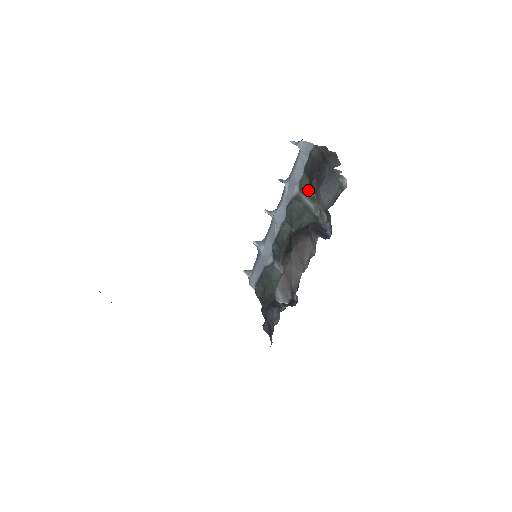
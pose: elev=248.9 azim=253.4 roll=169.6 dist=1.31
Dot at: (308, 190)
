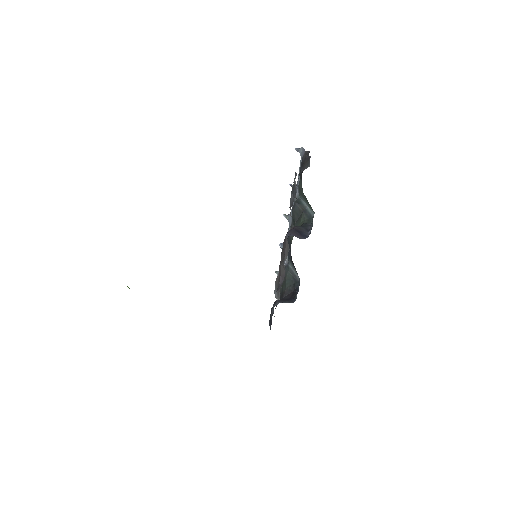
Dot at: (303, 193)
